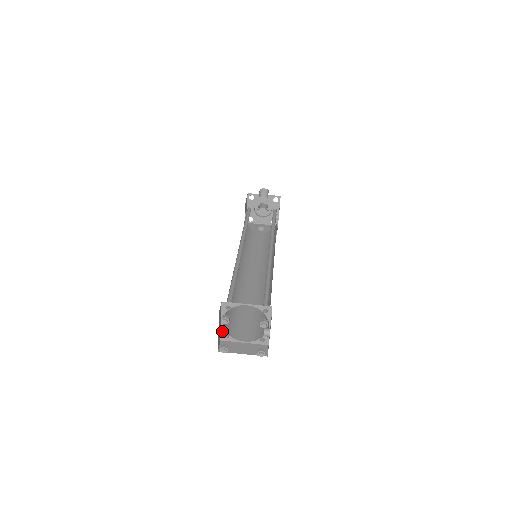
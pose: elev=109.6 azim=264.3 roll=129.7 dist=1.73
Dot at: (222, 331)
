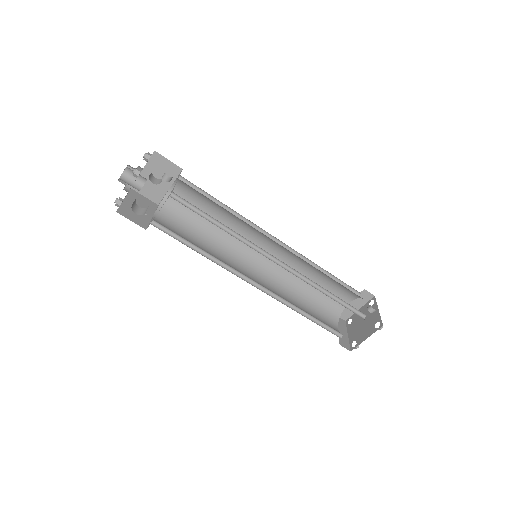
Dot at: (337, 321)
